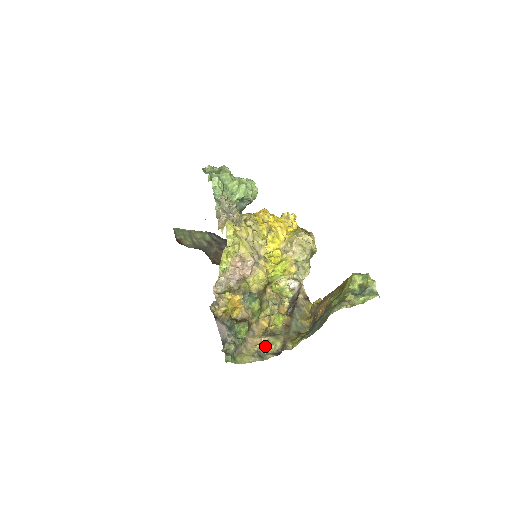
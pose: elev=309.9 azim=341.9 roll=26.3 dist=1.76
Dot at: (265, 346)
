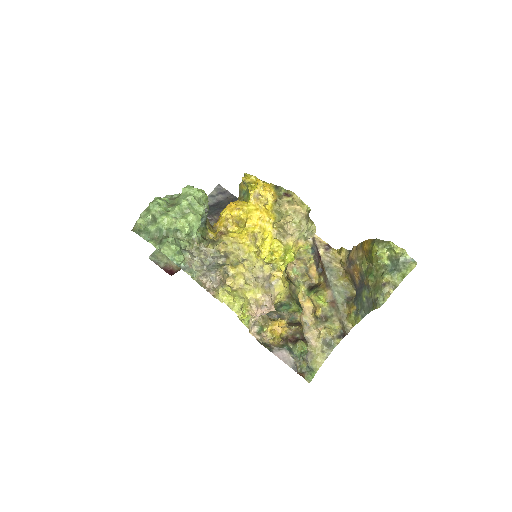
Dot at: (326, 332)
